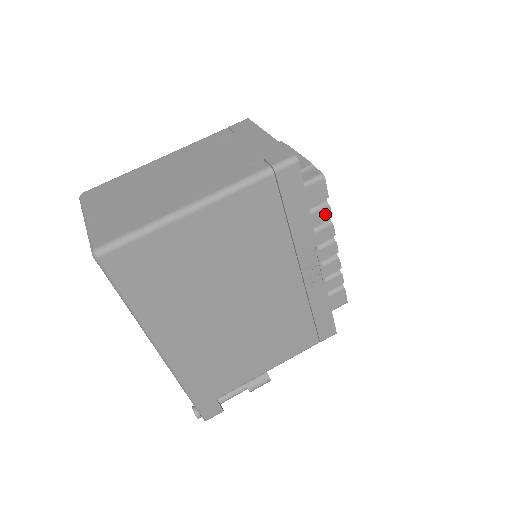
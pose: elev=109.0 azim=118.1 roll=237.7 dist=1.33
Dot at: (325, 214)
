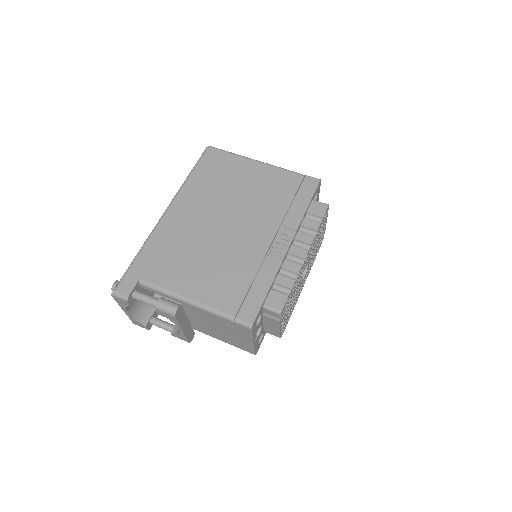
Dot at: (314, 225)
